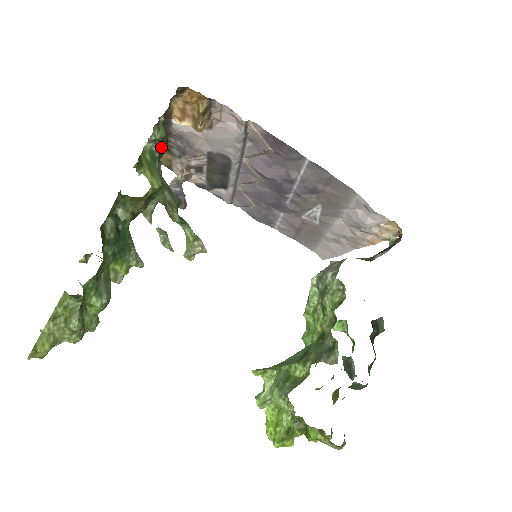
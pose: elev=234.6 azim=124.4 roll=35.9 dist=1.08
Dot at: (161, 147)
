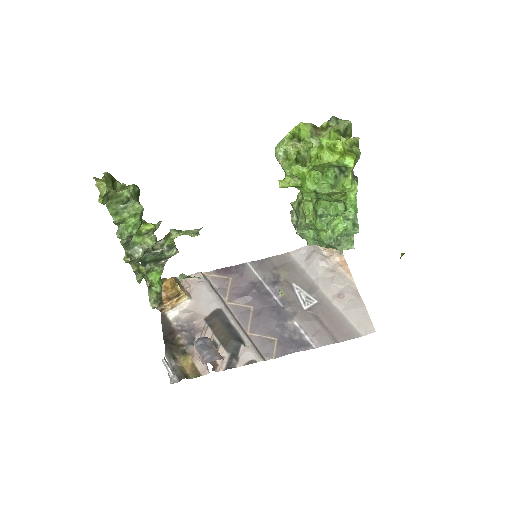
Dot at: occluded
